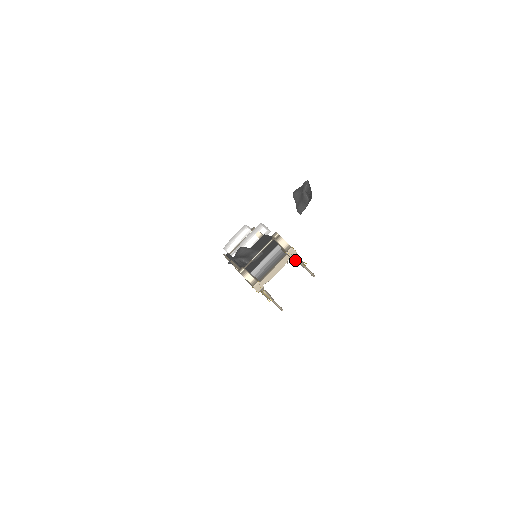
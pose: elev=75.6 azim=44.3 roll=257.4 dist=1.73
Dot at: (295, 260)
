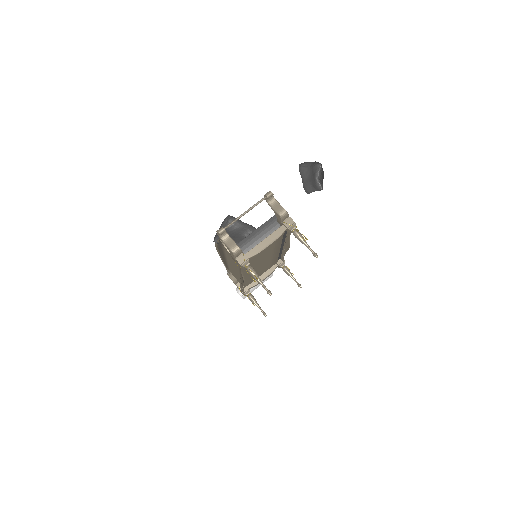
Dot at: (293, 233)
